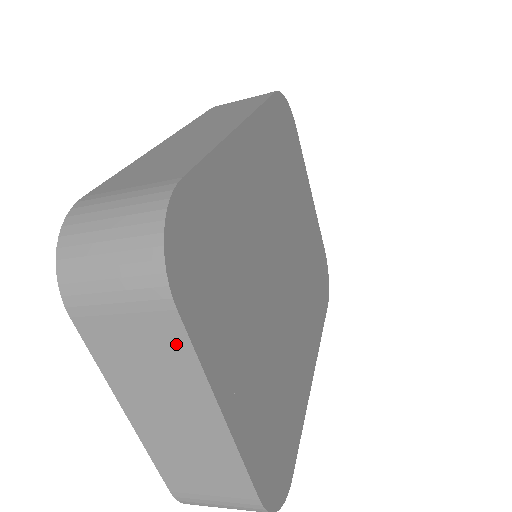
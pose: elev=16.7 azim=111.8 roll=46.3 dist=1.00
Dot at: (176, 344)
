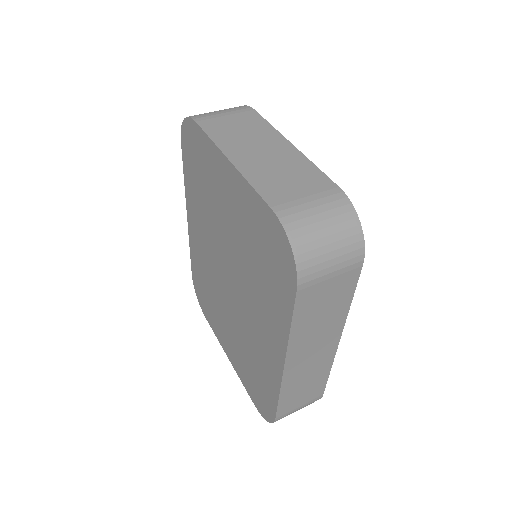
Dot at: occluded
